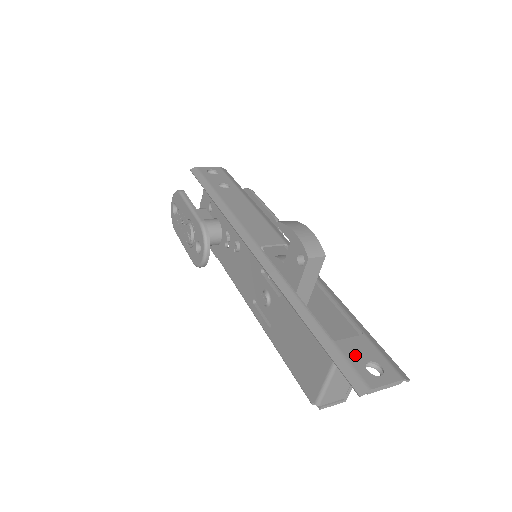
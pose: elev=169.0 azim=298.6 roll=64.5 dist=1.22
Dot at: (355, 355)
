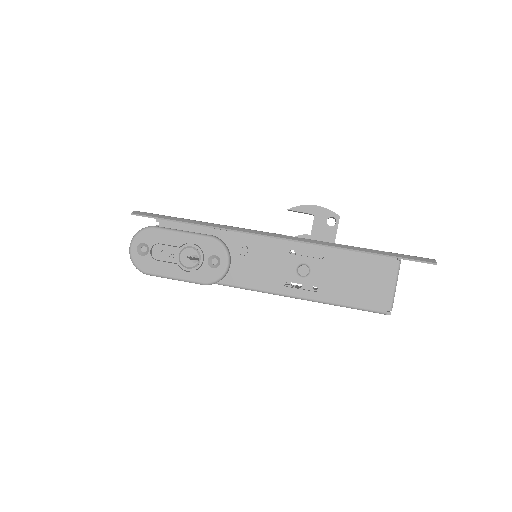
Dot at: occluded
